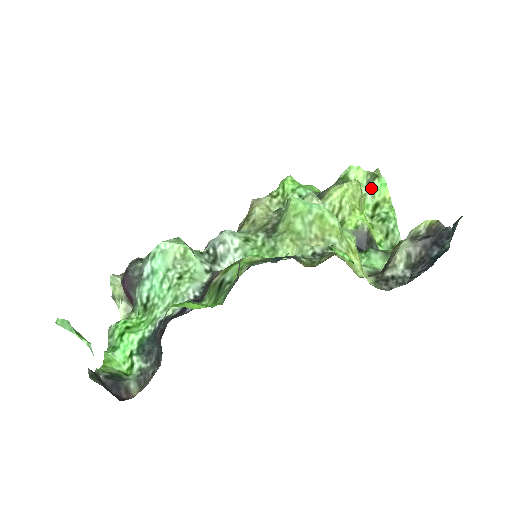
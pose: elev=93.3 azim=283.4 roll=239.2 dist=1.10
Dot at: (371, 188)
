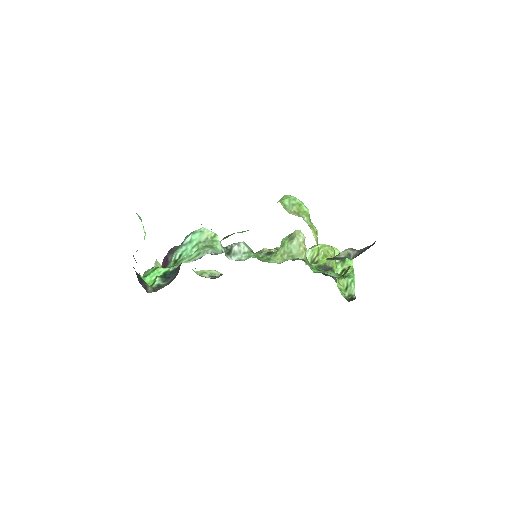
Dot at: (342, 260)
